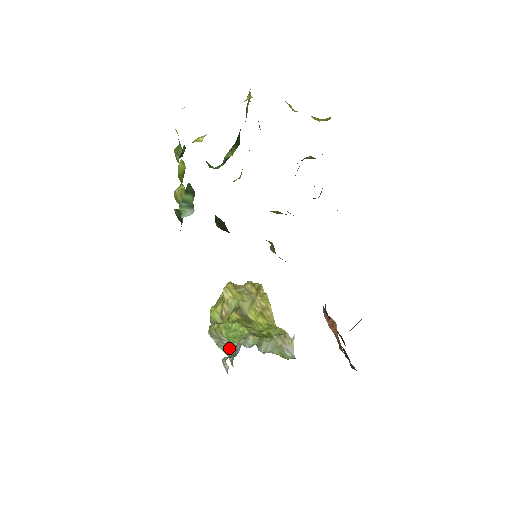
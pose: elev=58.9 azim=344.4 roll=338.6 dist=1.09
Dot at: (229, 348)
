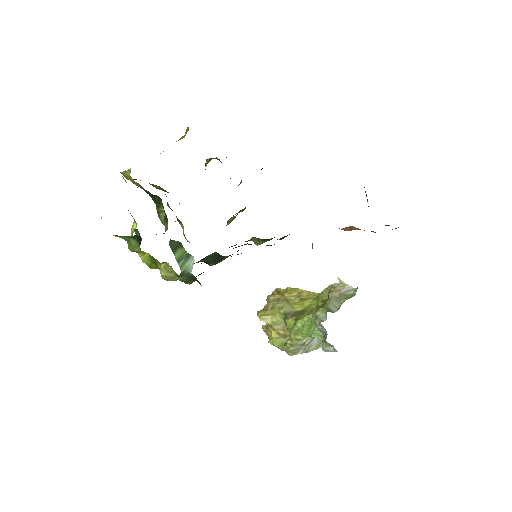
Dot at: (315, 342)
